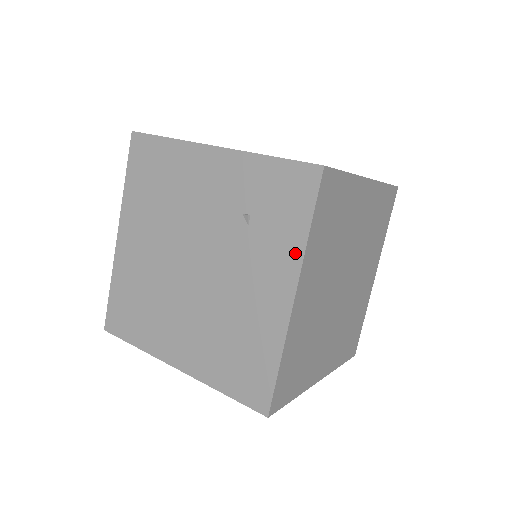
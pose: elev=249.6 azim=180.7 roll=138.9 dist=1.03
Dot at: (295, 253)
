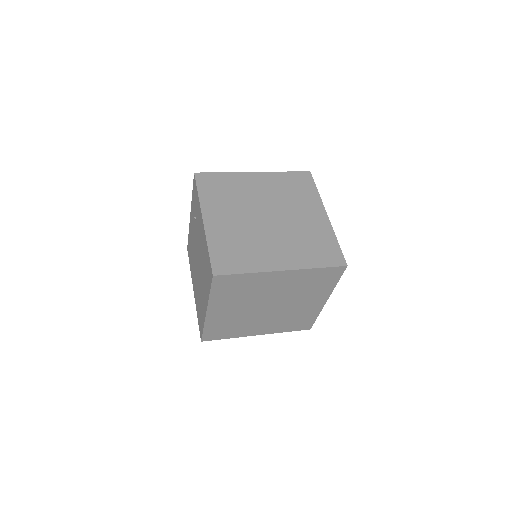
Dot at: (199, 207)
